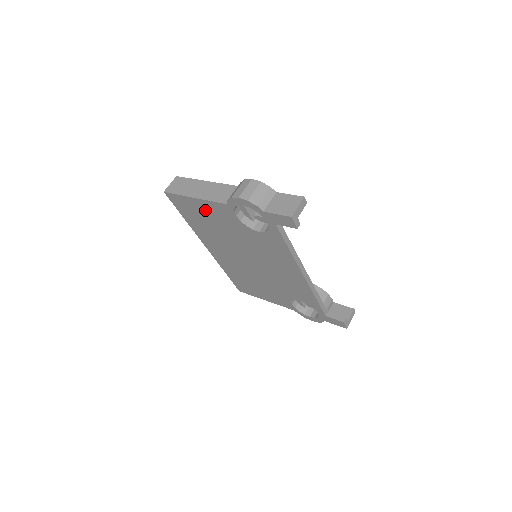
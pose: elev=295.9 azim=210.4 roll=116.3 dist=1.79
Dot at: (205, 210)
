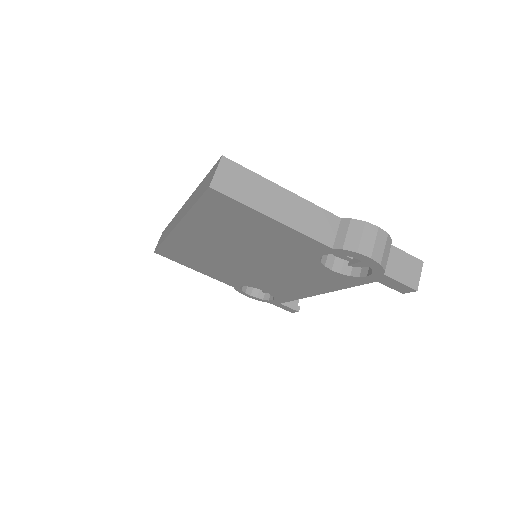
Dot at: (269, 229)
